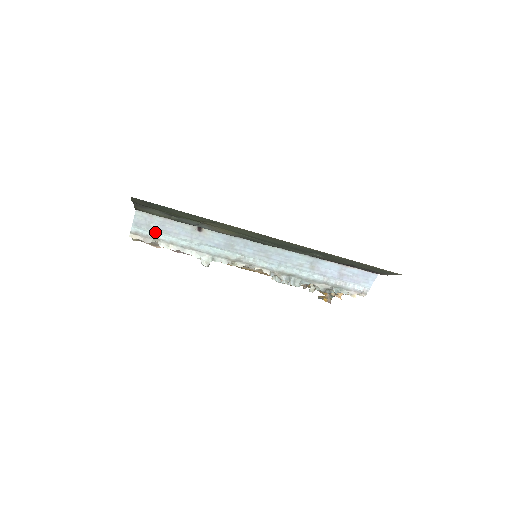
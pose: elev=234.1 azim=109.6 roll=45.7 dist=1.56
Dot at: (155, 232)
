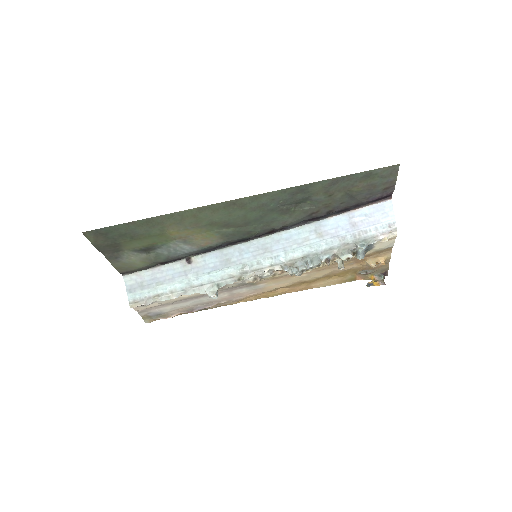
Dot at: (151, 289)
